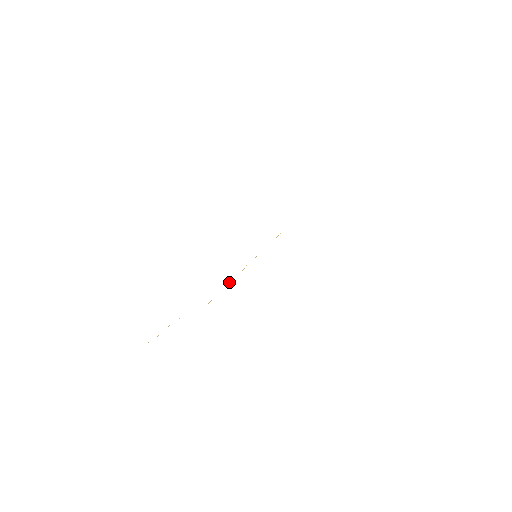
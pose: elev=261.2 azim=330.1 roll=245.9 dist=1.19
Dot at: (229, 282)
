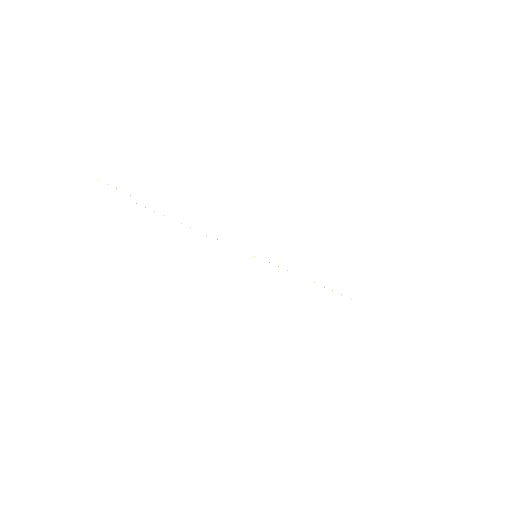
Dot at: occluded
